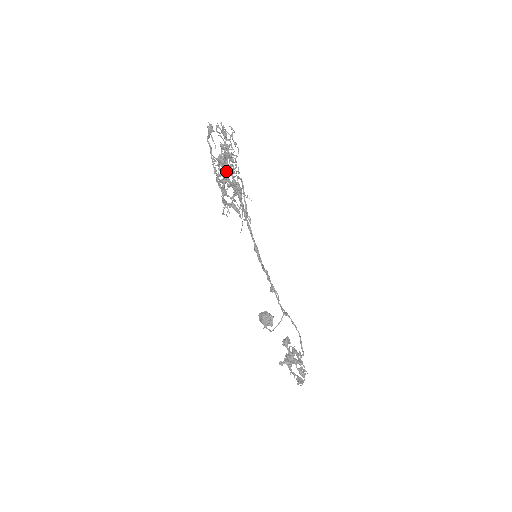
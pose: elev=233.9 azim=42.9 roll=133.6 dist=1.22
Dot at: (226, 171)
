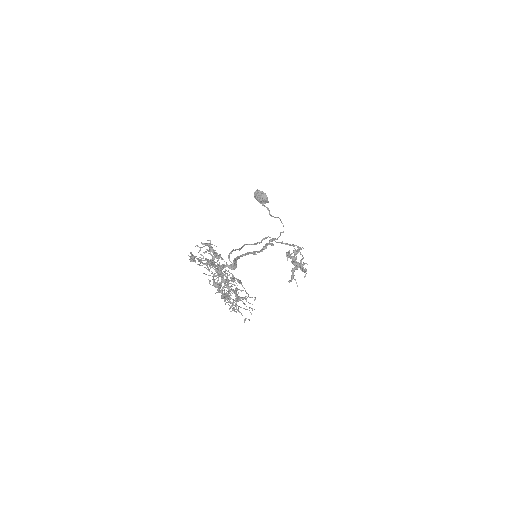
Dot at: (230, 307)
